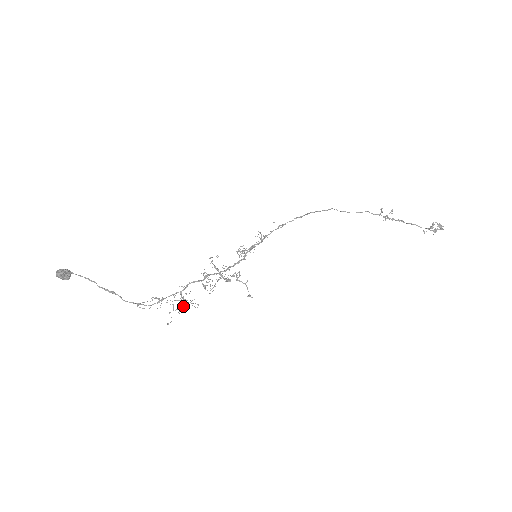
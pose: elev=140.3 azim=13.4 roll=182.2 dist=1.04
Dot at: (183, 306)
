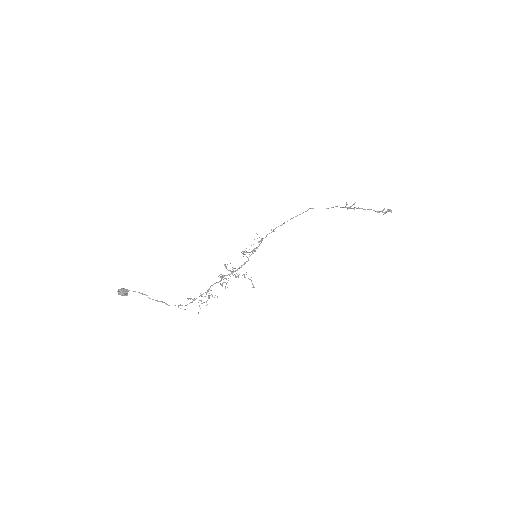
Dot at: occluded
